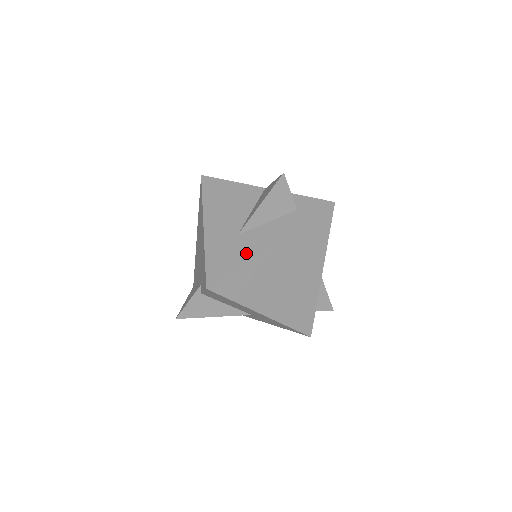
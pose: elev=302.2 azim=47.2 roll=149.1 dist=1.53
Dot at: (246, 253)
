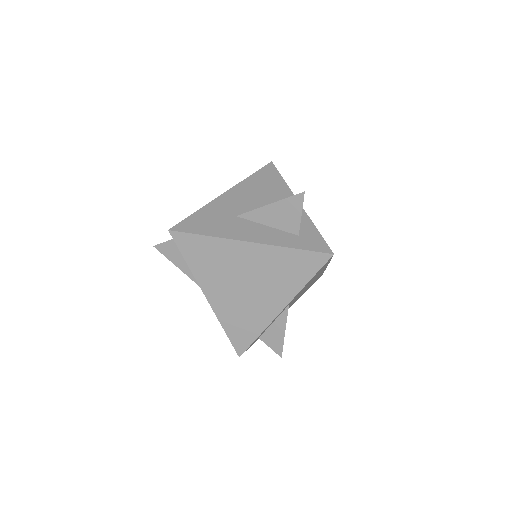
Dot at: (223, 231)
